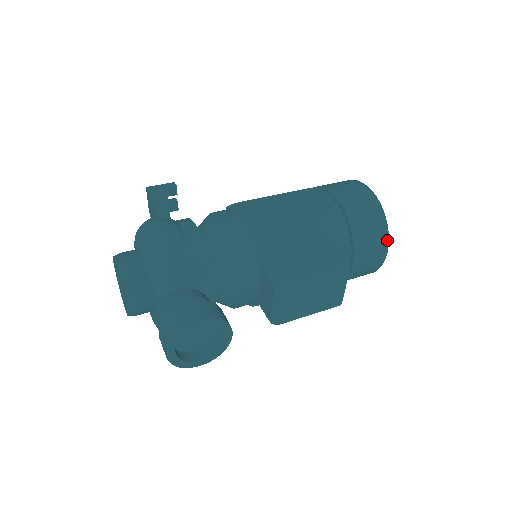
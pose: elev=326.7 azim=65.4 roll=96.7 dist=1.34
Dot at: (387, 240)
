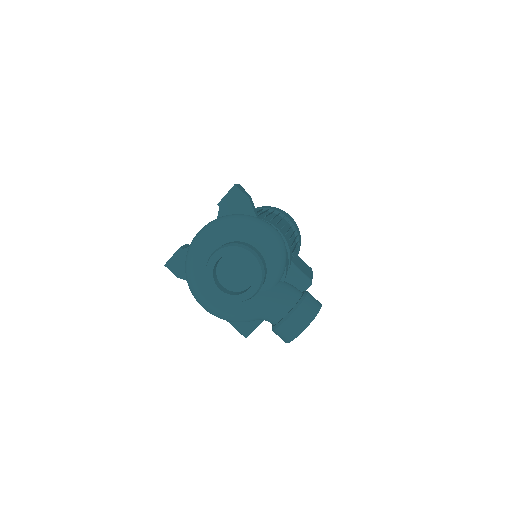
Dot at: occluded
